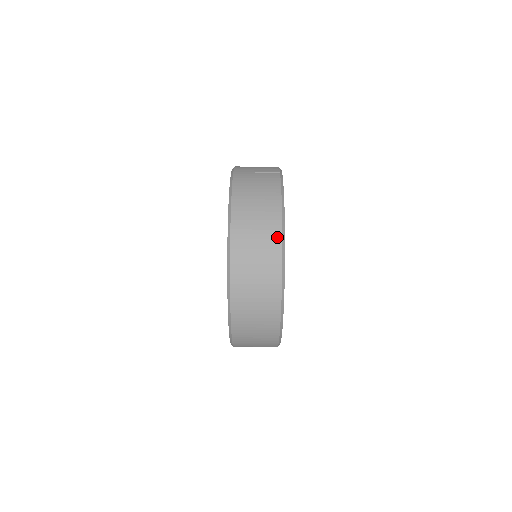
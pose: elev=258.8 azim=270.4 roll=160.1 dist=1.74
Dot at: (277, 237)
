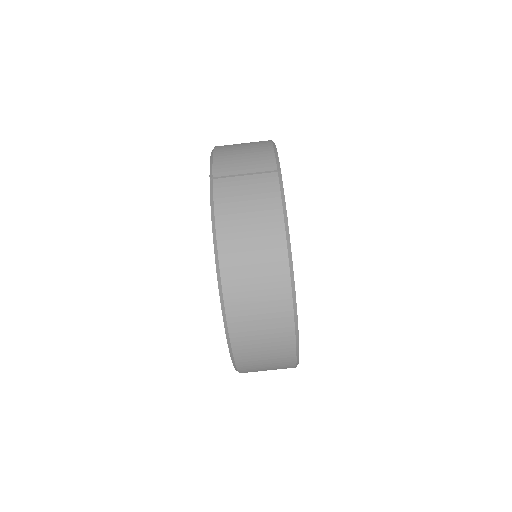
Dot at: (284, 284)
